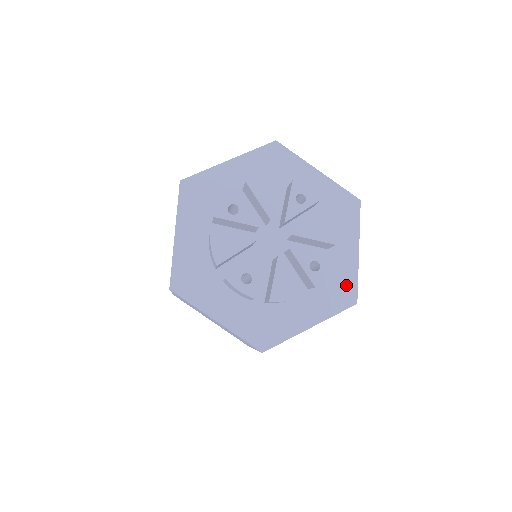
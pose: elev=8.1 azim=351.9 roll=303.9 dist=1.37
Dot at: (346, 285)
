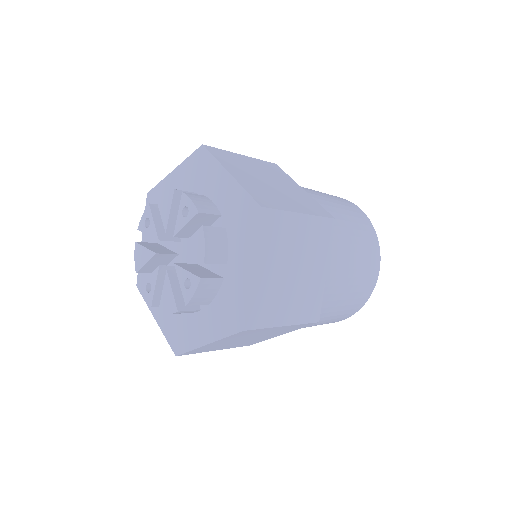
Dot at: (237, 307)
